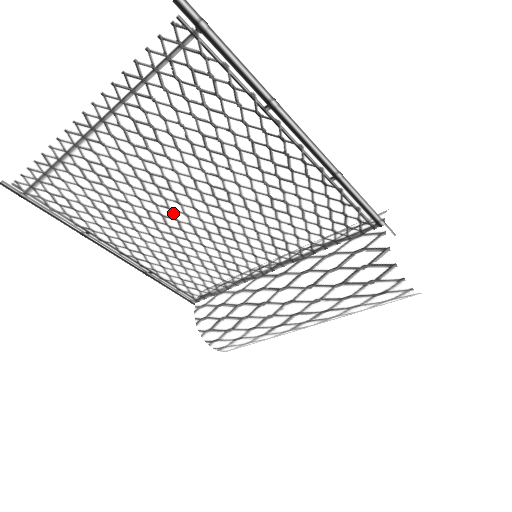
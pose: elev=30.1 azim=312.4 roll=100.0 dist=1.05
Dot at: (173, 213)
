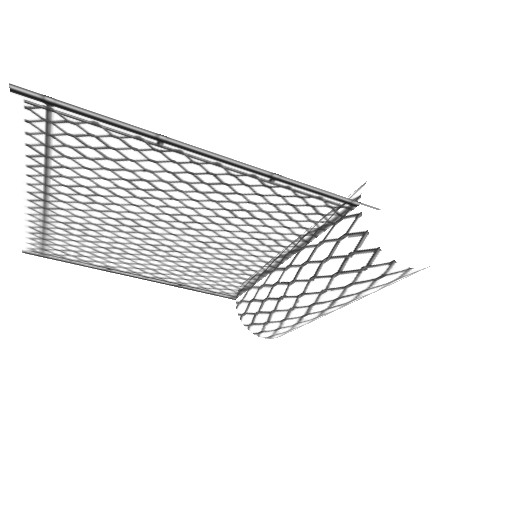
Dot at: (158, 241)
